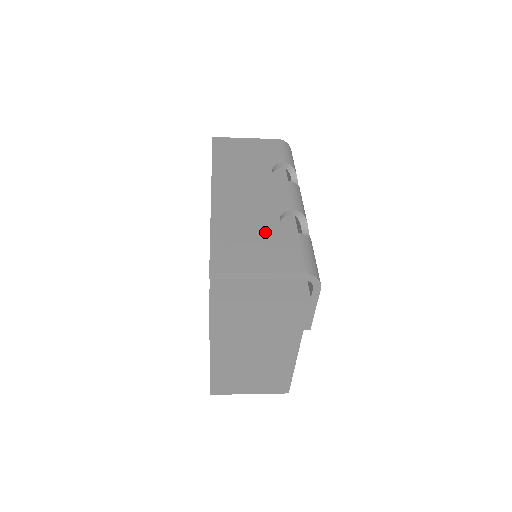
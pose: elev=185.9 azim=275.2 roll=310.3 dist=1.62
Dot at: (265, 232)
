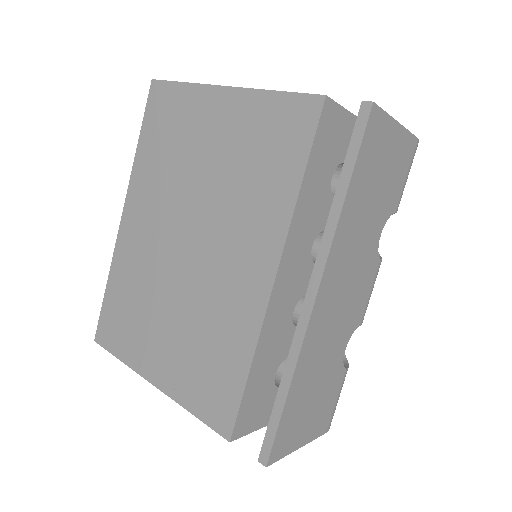
Dot at: (329, 376)
